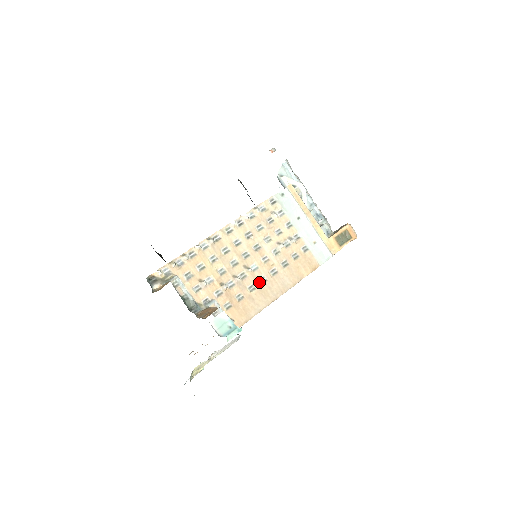
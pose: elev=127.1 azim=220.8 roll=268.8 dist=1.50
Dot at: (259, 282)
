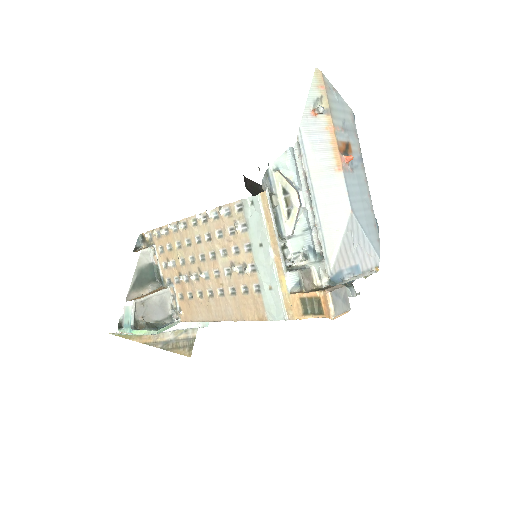
Dot at: (207, 293)
